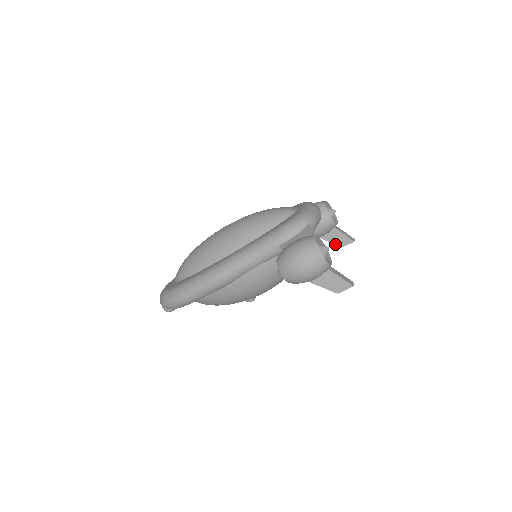
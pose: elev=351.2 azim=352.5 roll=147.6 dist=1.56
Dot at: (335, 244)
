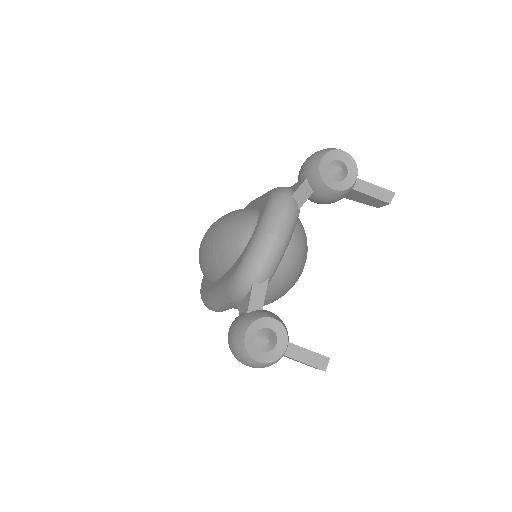
Dot at: (366, 204)
